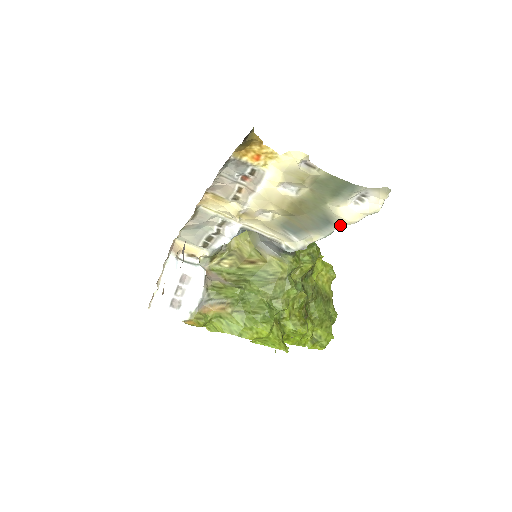
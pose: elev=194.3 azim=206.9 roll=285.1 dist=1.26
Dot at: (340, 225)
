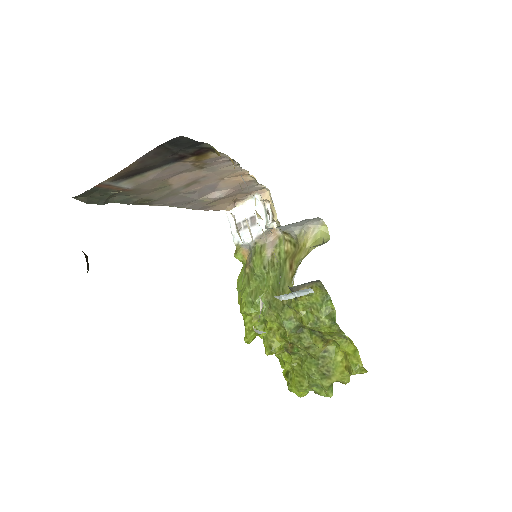
Dot at: occluded
